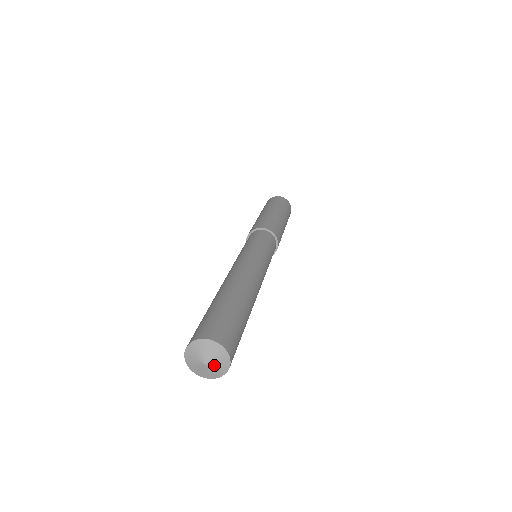
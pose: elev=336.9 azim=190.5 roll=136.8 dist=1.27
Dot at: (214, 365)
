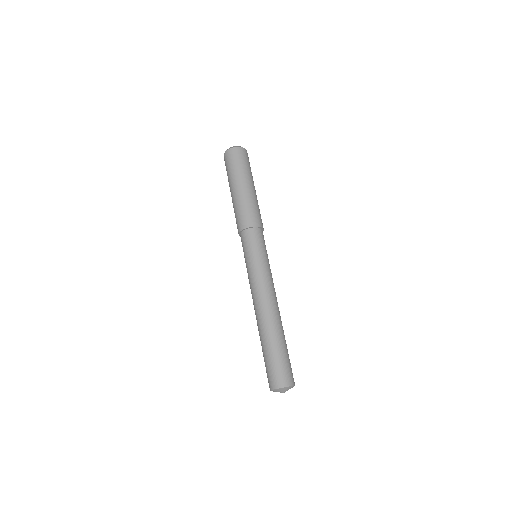
Dot at: occluded
